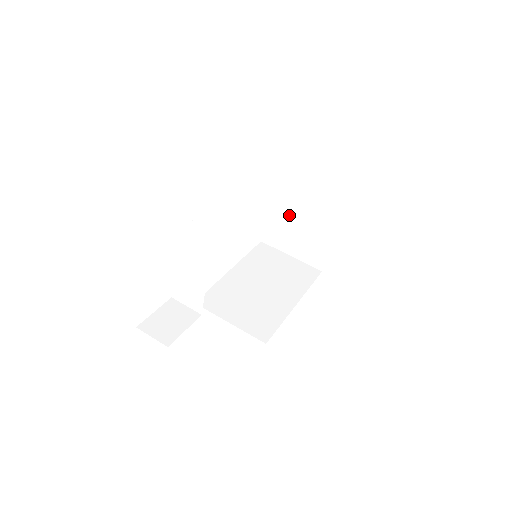
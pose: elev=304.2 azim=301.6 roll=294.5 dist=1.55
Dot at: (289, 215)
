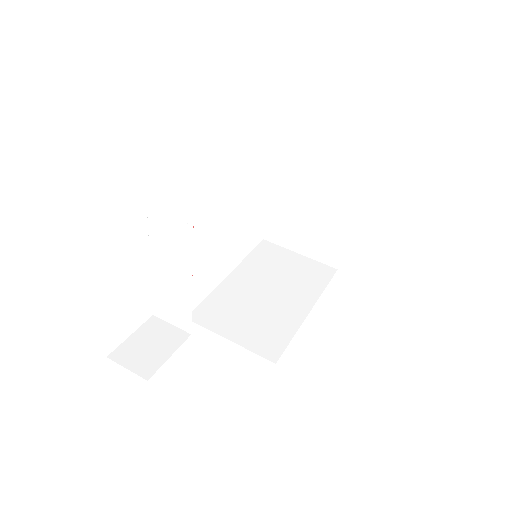
Dot at: (294, 205)
